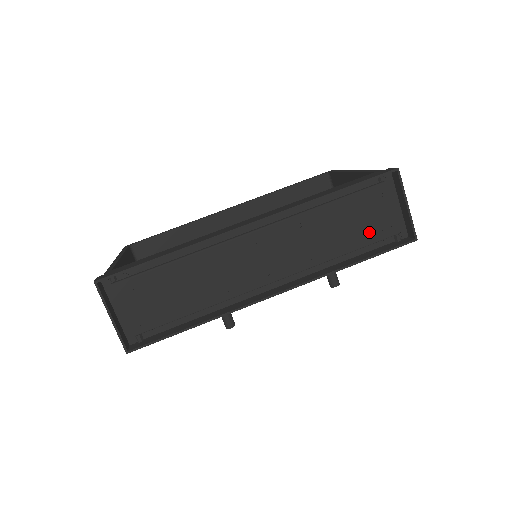
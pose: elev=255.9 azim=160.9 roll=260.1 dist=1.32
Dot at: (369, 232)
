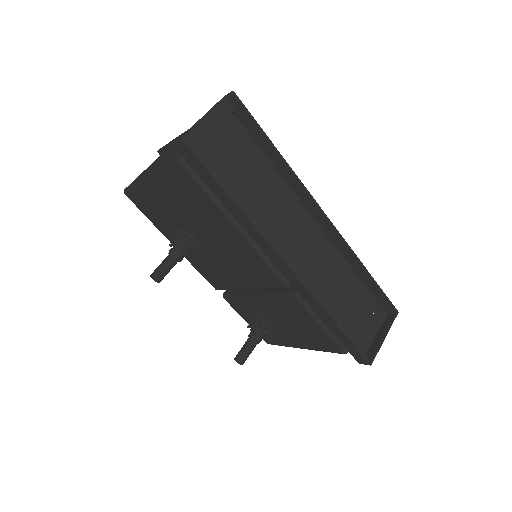
Dot at: (352, 323)
